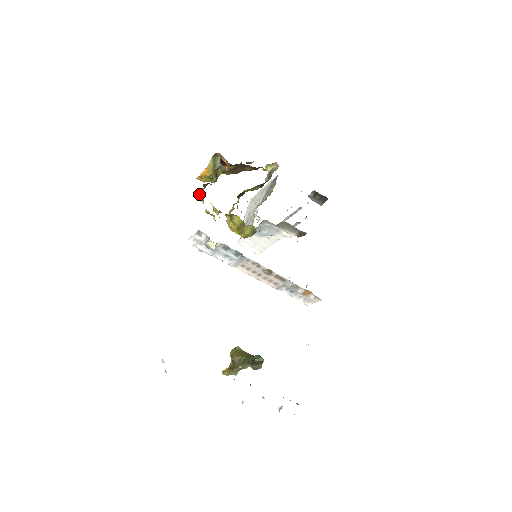
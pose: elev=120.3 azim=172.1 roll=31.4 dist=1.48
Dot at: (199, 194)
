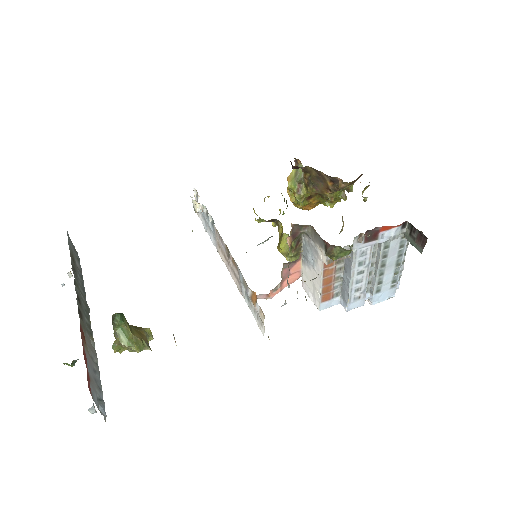
Dot at: occluded
